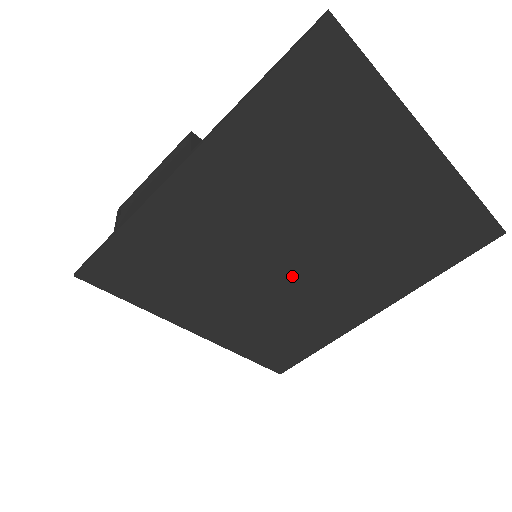
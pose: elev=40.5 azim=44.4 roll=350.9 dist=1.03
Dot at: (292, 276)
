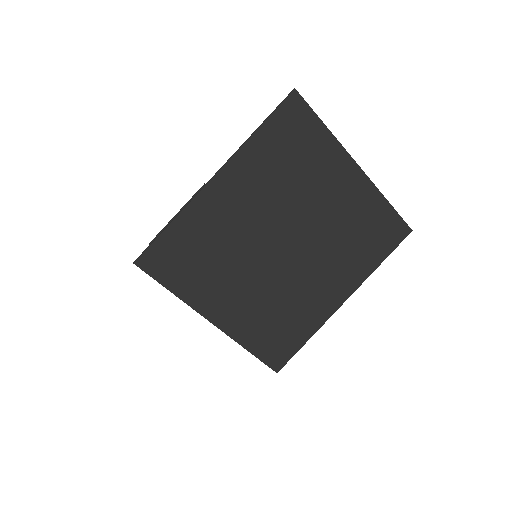
Dot at: (283, 266)
